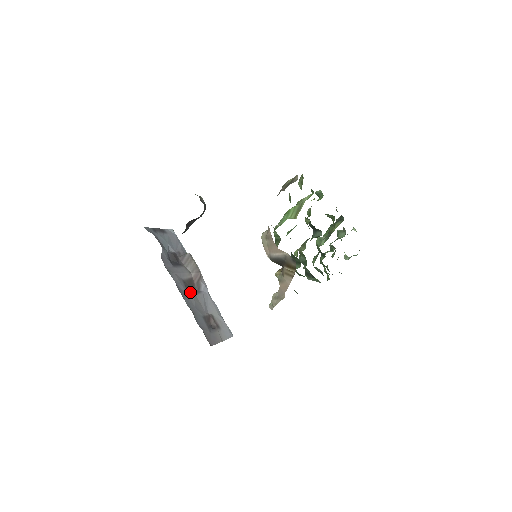
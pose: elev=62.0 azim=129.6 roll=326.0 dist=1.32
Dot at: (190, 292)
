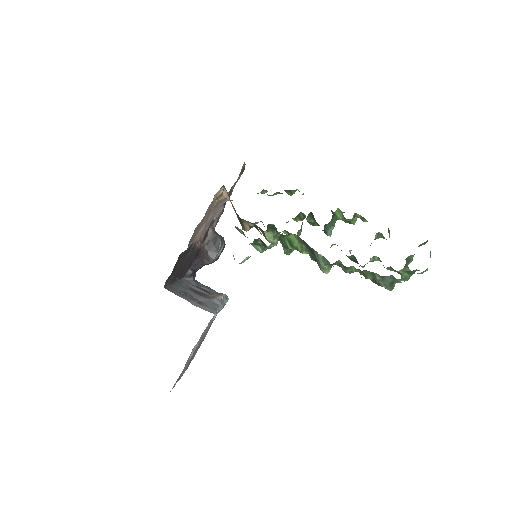
Dot at: occluded
